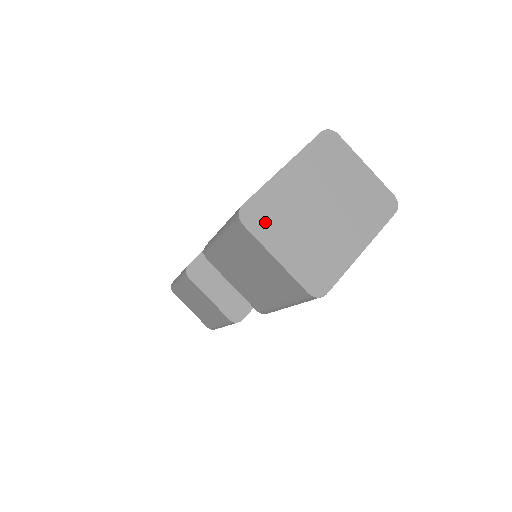
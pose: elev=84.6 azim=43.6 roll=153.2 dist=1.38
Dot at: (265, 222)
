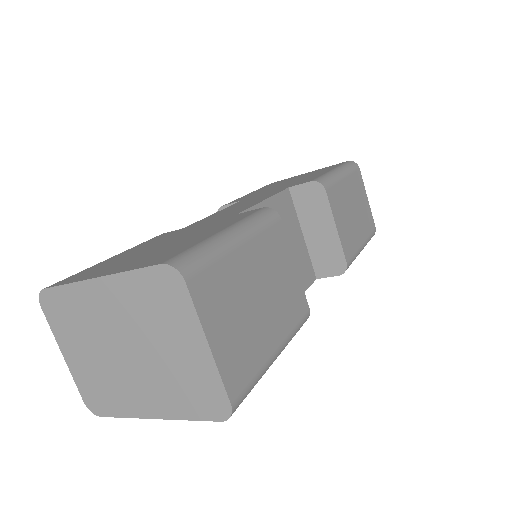
Dot at: (61, 319)
